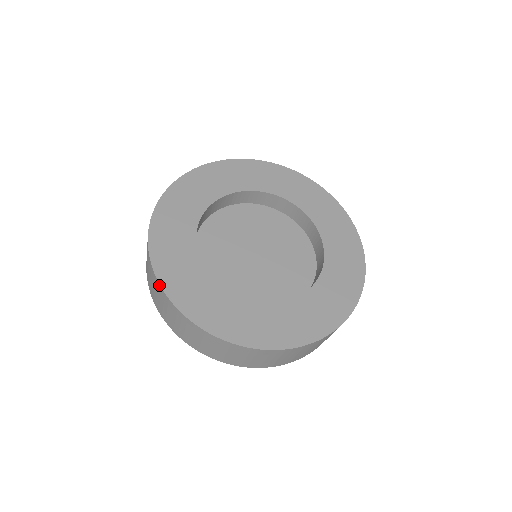
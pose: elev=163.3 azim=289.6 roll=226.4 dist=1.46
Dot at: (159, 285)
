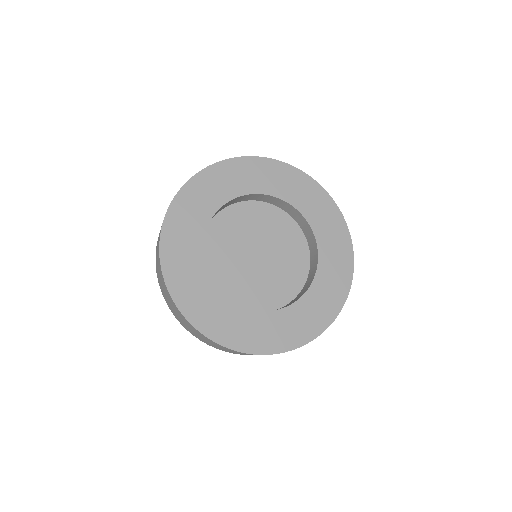
Dot at: (172, 300)
